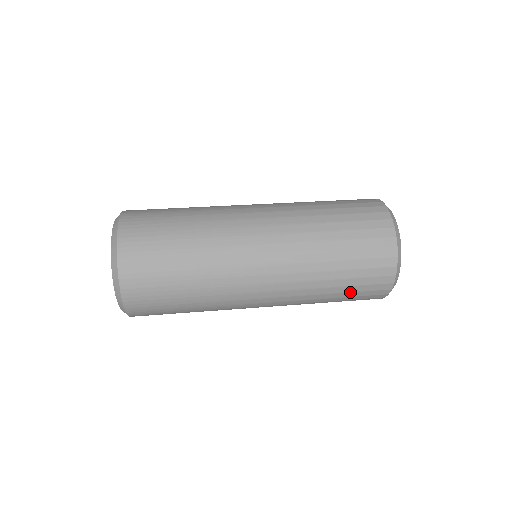
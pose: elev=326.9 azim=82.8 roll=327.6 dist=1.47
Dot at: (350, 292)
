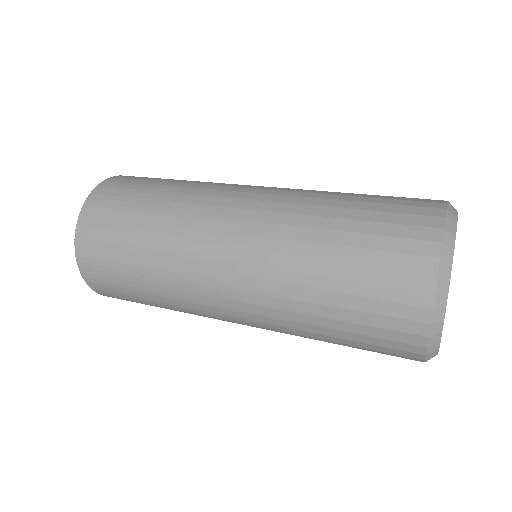
Dot at: (363, 249)
